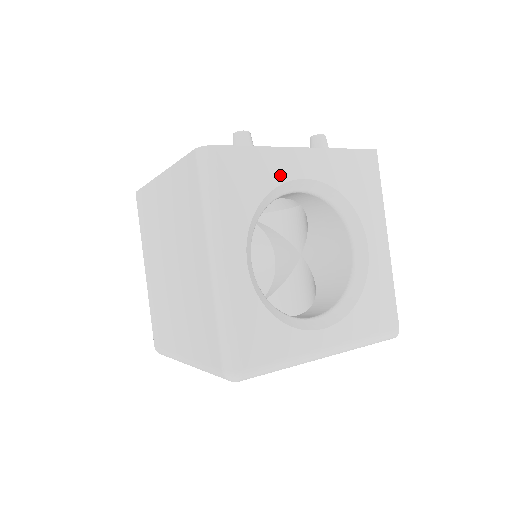
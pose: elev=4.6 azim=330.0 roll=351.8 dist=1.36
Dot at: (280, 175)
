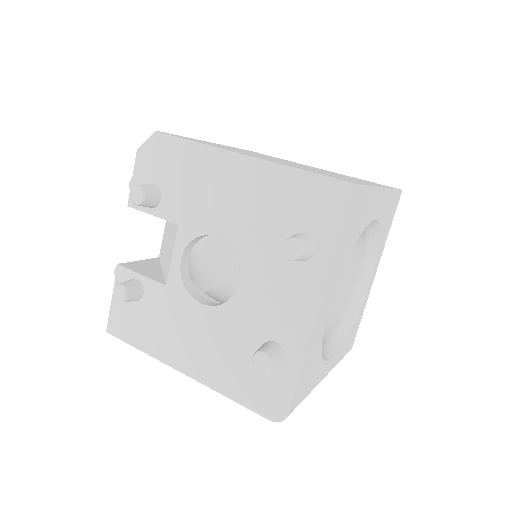
Dot at: (320, 336)
